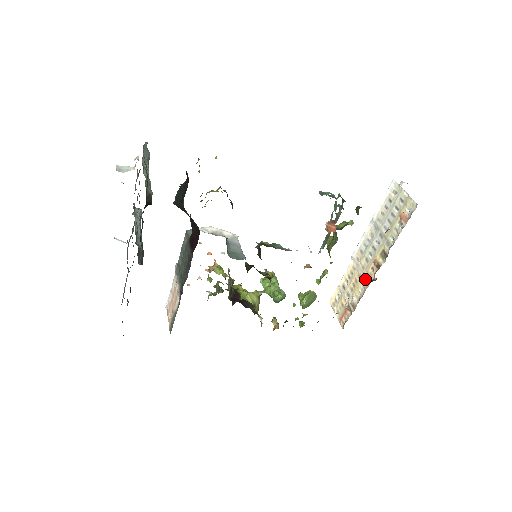
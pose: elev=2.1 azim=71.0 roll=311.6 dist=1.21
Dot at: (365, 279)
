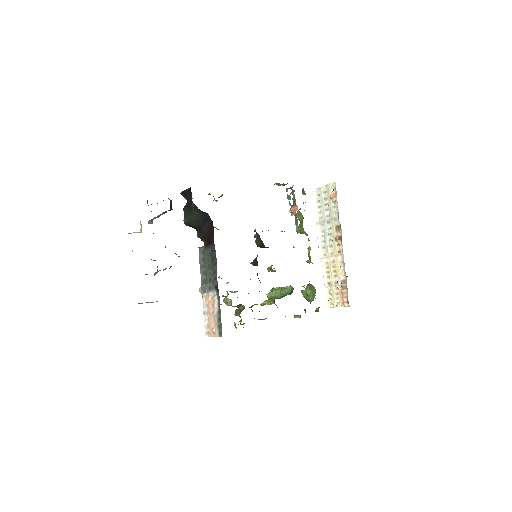
Dot at: (338, 256)
